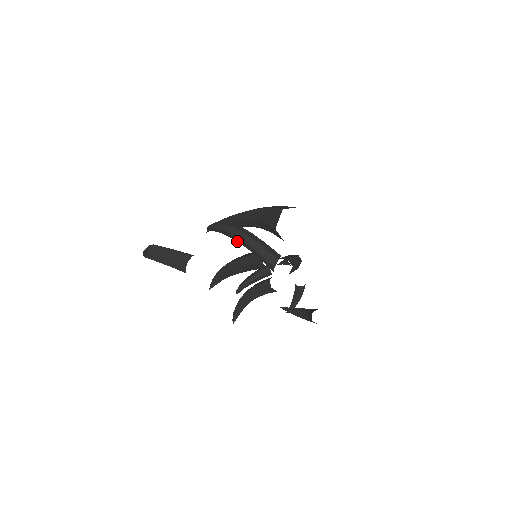
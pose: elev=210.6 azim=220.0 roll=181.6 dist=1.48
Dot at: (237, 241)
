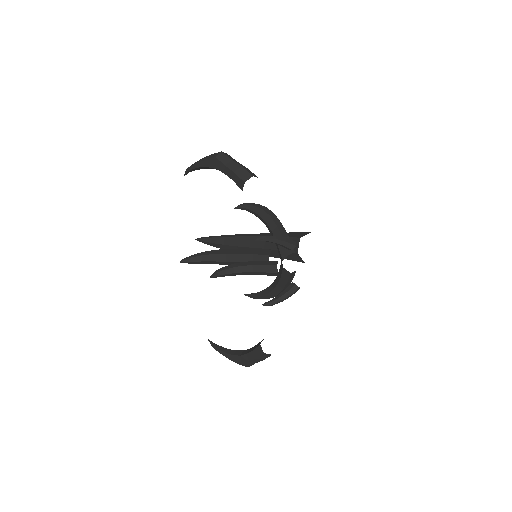
Dot at: (266, 222)
